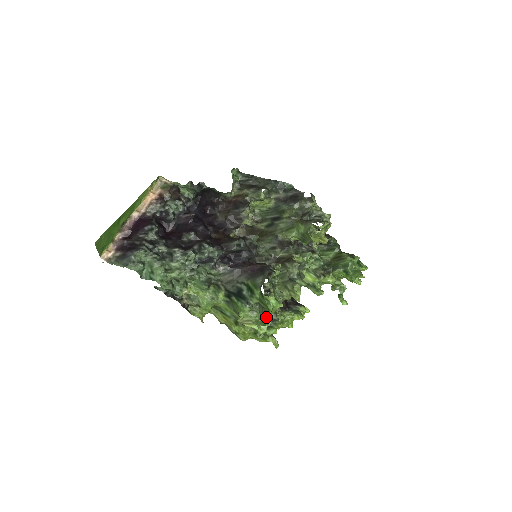
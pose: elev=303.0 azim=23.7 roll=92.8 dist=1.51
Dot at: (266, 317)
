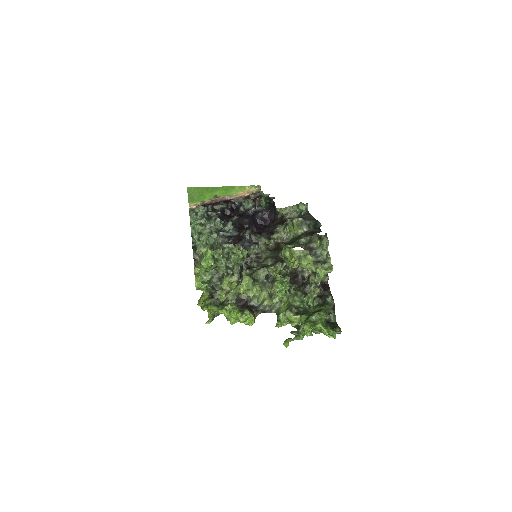
Dot at: (223, 300)
